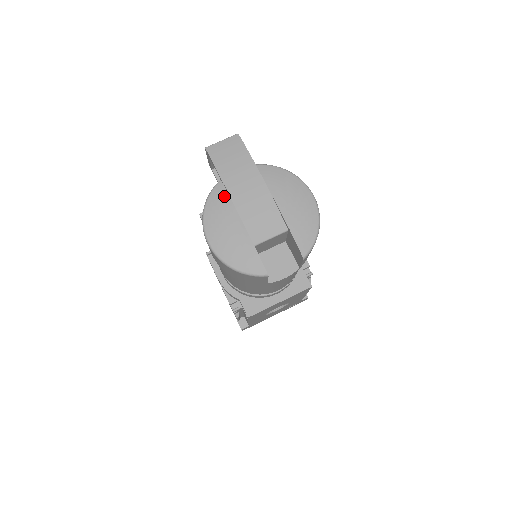
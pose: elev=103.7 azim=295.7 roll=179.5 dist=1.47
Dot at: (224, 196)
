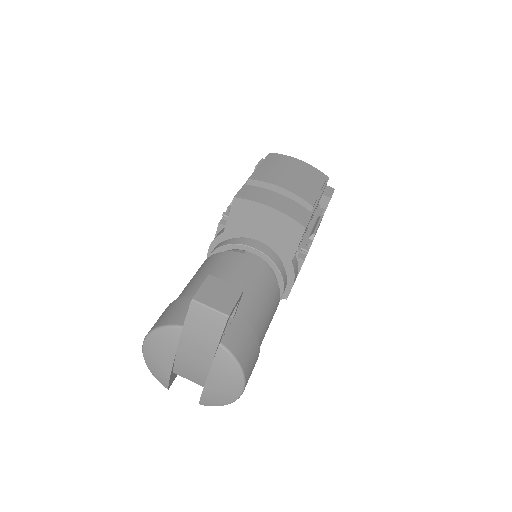
Dot at: (175, 341)
